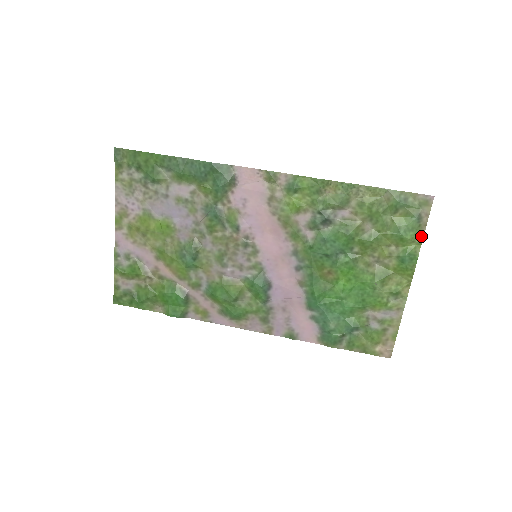
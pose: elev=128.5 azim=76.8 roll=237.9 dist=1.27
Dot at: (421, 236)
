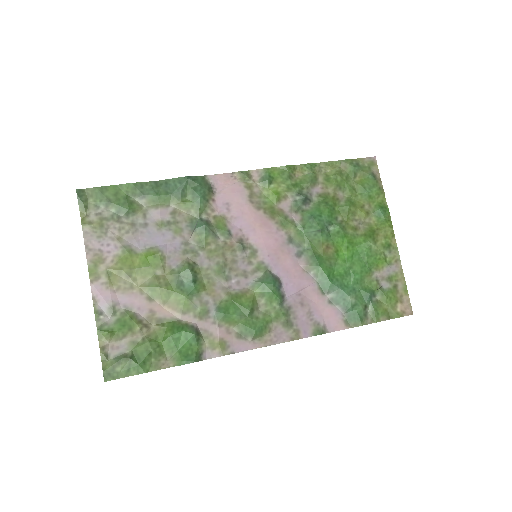
Dot at: (382, 190)
